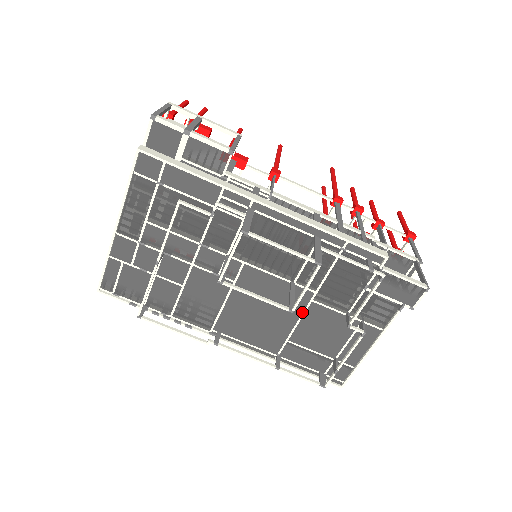
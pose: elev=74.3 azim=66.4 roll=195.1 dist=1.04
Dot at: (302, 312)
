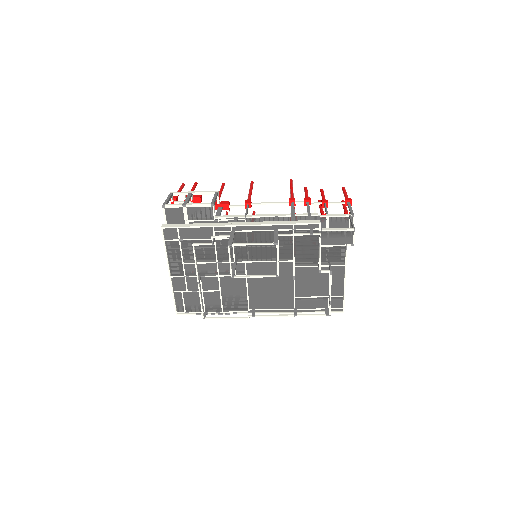
Dot at: (293, 276)
